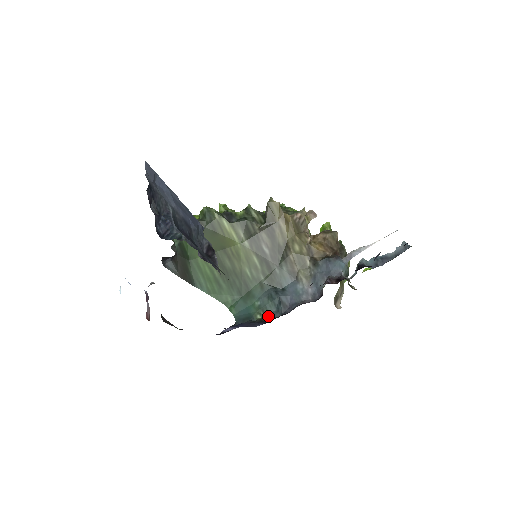
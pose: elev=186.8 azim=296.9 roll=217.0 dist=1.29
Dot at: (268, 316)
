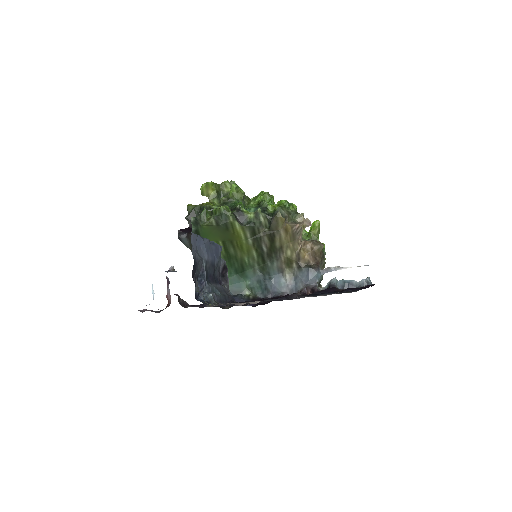
Dot at: (254, 294)
